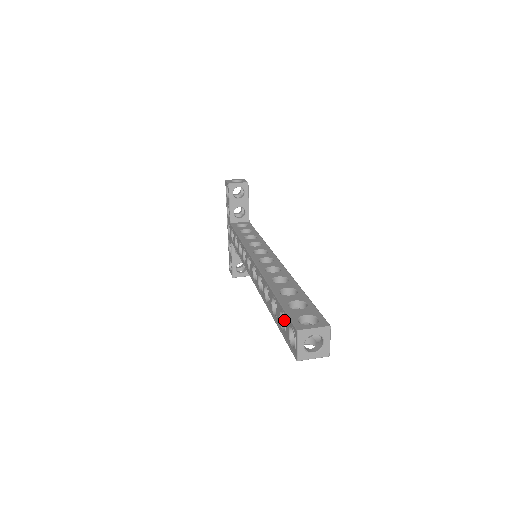
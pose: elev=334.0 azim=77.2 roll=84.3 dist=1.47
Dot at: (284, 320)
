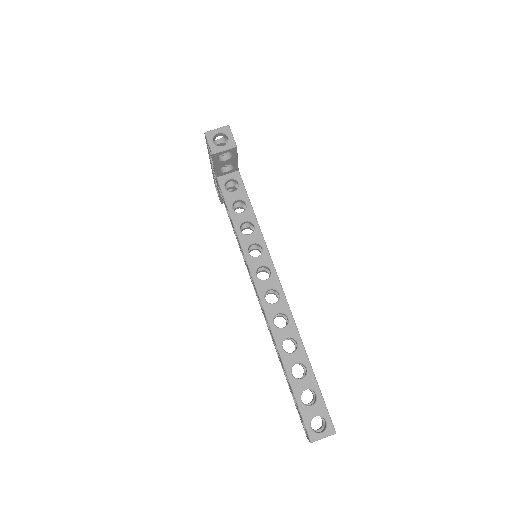
Dot at: (297, 408)
